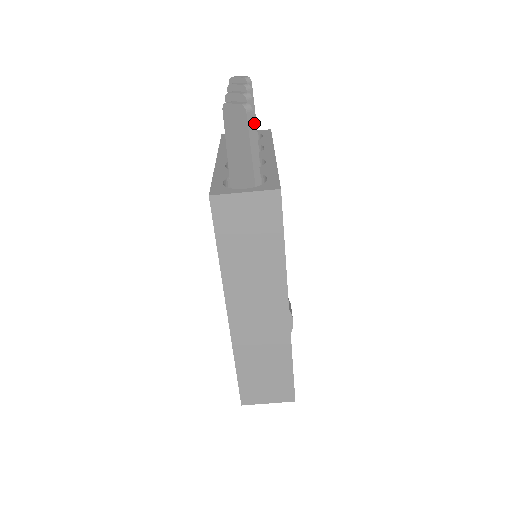
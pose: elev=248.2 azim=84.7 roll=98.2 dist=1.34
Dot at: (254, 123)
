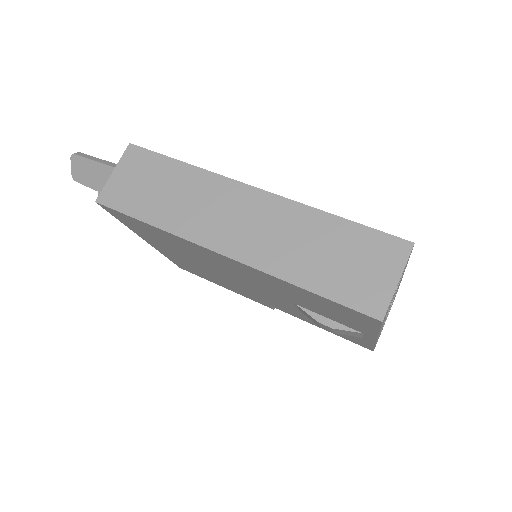
Dot at: occluded
